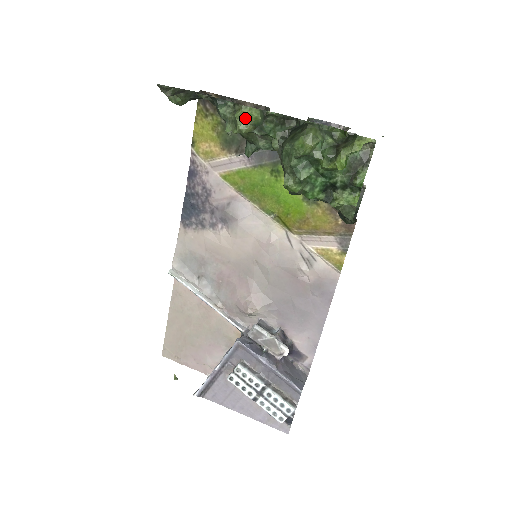
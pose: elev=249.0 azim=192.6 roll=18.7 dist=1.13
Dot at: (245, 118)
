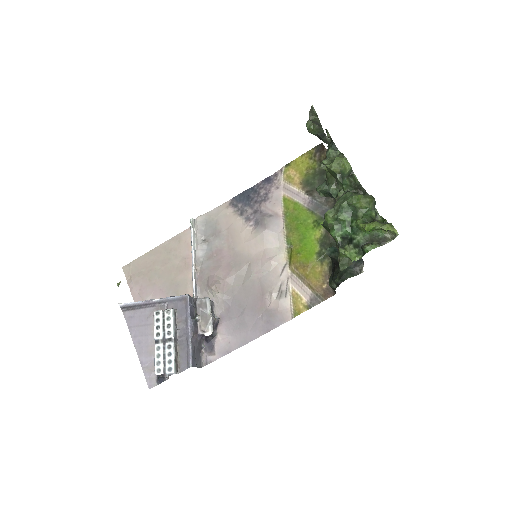
Dot at: (340, 163)
